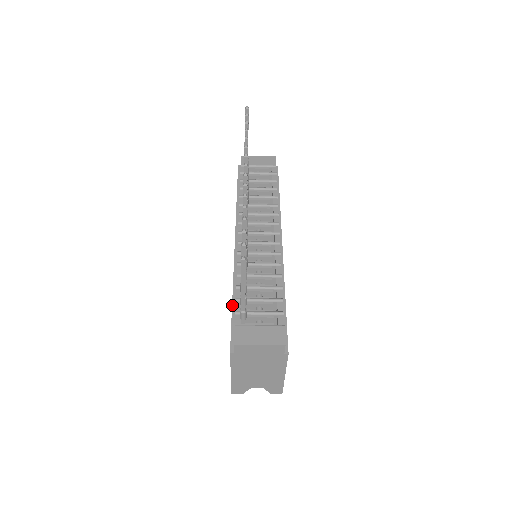
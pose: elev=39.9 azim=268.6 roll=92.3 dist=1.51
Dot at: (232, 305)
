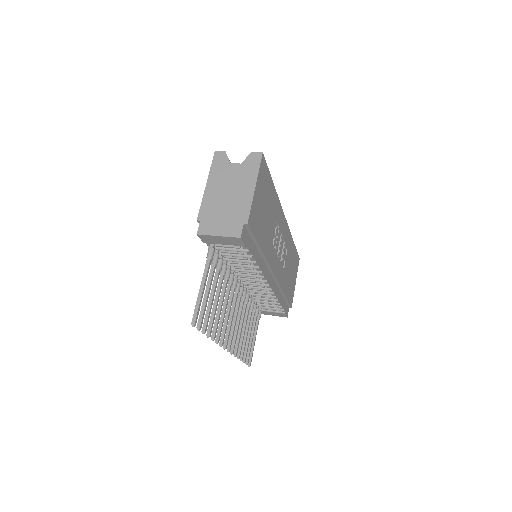
Dot at: occluded
